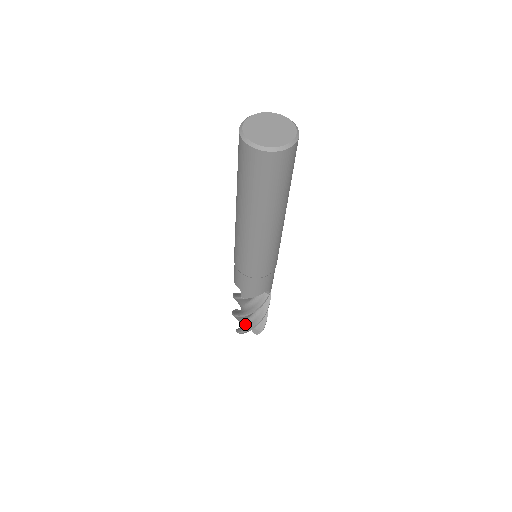
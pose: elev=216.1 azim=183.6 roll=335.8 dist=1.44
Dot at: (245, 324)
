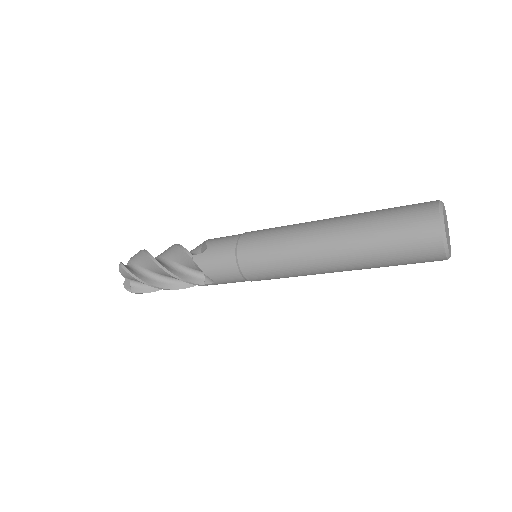
Dot at: (137, 270)
